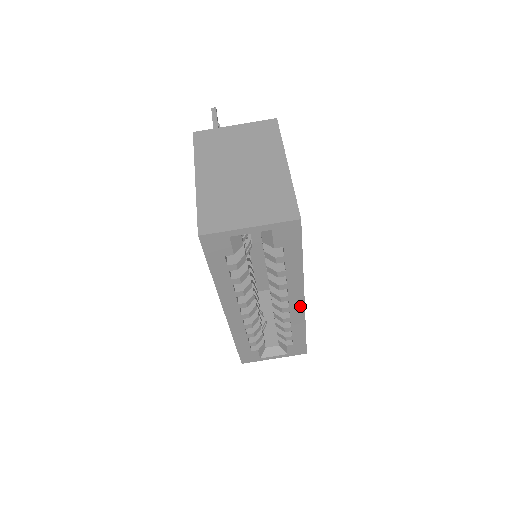
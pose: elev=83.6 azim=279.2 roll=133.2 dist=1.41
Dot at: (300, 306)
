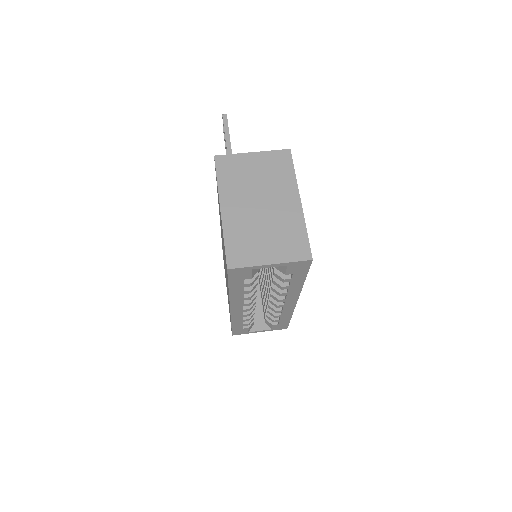
Dot at: (293, 304)
